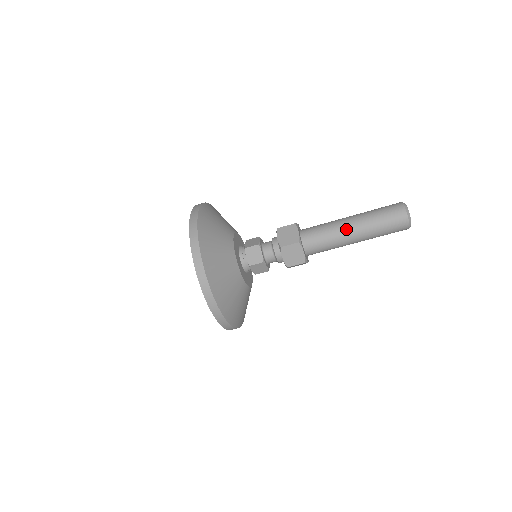
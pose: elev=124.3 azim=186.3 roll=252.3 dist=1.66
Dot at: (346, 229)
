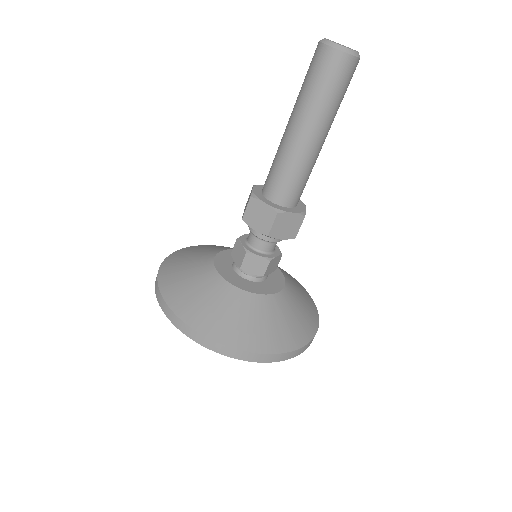
Dot at: (302, 144)
